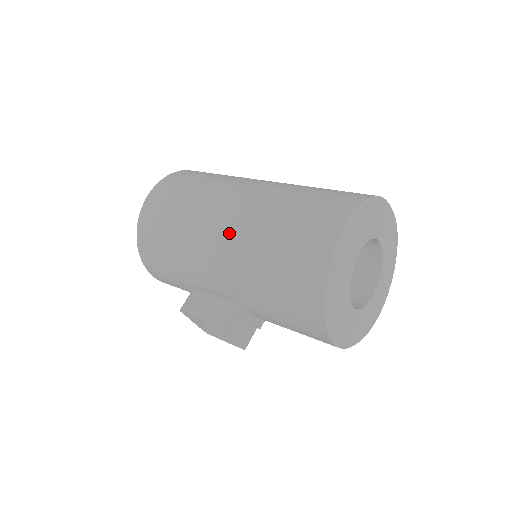
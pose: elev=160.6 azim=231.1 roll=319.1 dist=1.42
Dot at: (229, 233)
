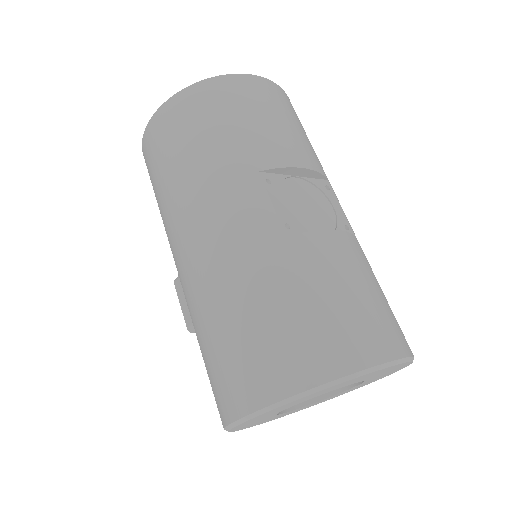
Dot at: (181, 282)
